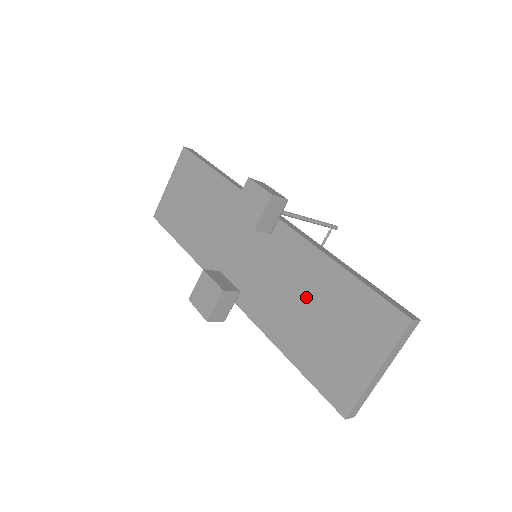
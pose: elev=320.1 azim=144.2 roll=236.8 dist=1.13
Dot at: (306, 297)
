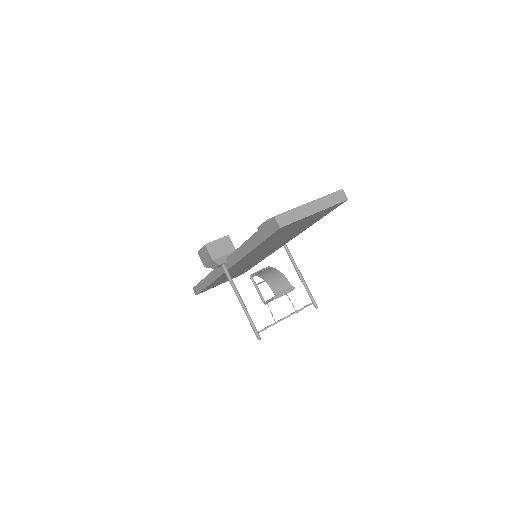
Dot at: occluded
